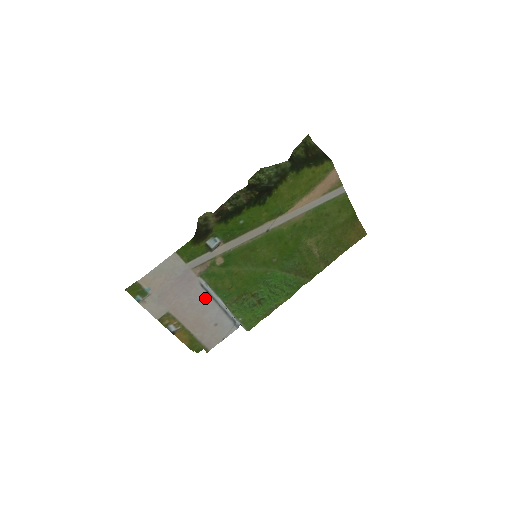
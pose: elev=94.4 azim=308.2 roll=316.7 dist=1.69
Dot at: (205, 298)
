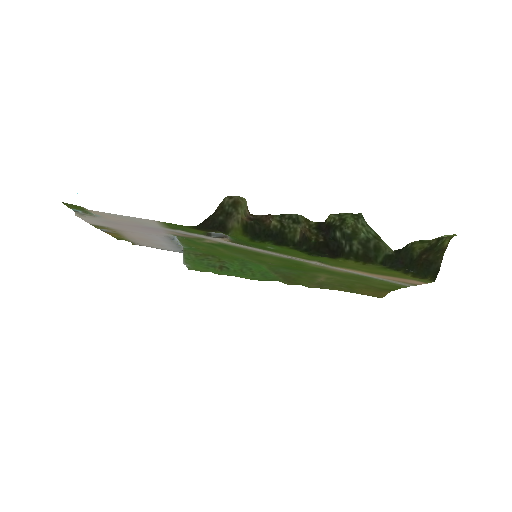
Dot at: (165, 239)
